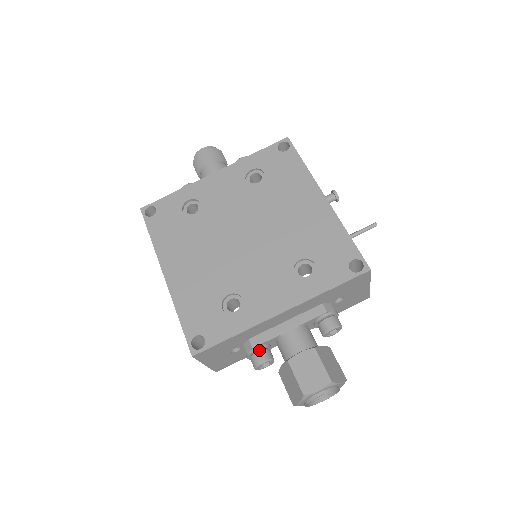
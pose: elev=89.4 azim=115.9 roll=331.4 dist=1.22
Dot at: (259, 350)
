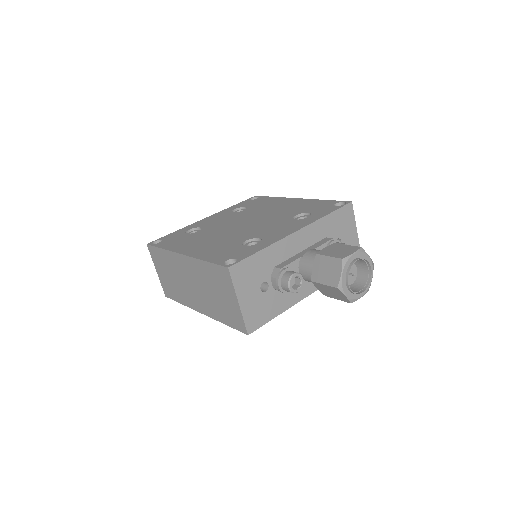
Dot at: (287, 271)
